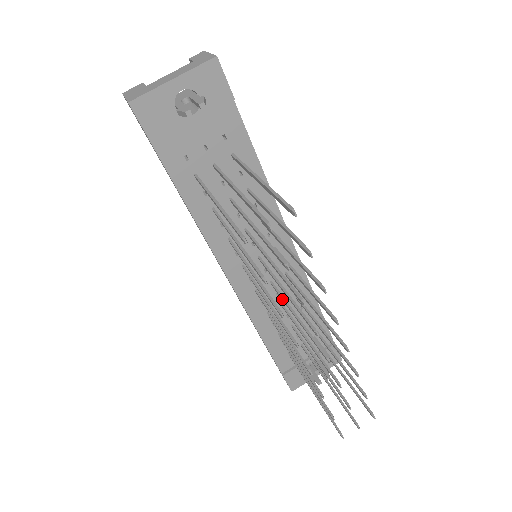
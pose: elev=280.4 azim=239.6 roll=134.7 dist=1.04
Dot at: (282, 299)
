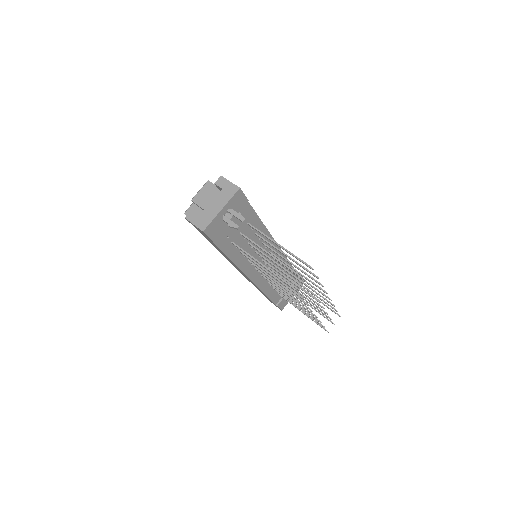
Dot at: (281, 277)
